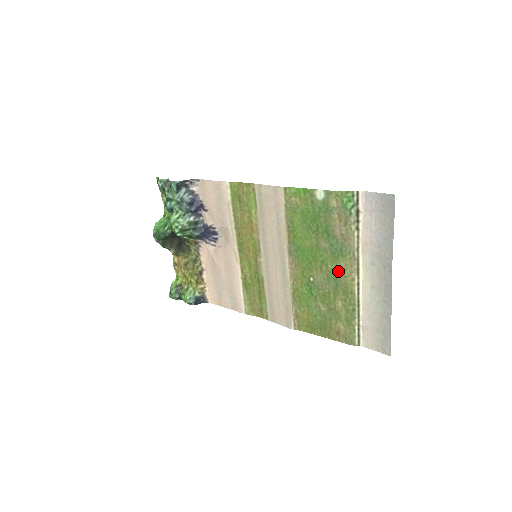
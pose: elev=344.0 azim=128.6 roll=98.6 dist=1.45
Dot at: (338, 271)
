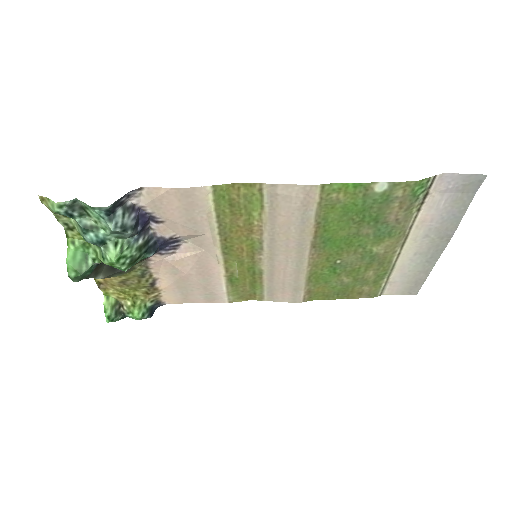
Dot at: (379, 250)
